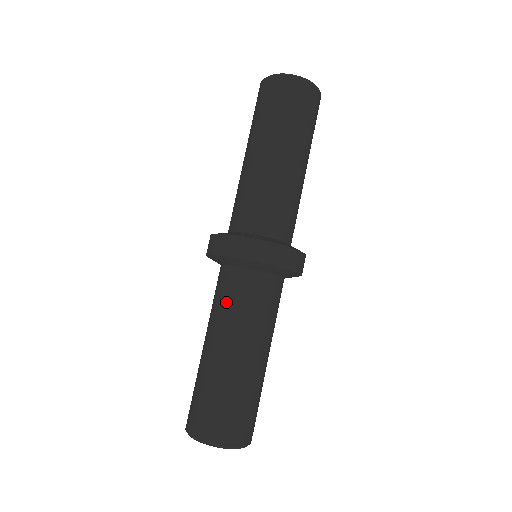
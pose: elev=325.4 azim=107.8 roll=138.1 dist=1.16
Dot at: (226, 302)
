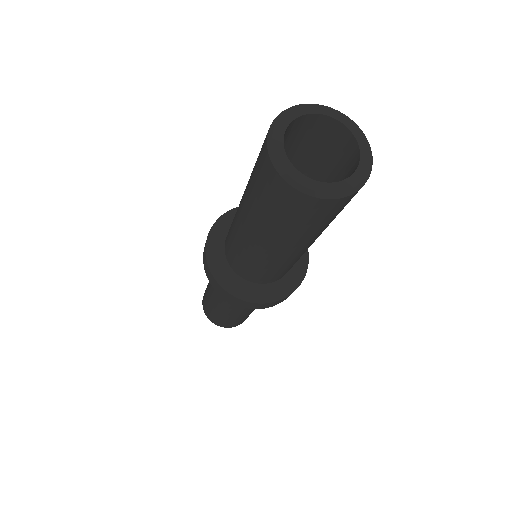
Dot at: occluded
